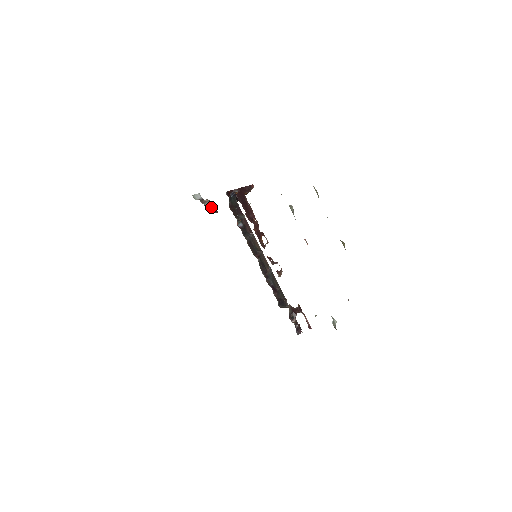
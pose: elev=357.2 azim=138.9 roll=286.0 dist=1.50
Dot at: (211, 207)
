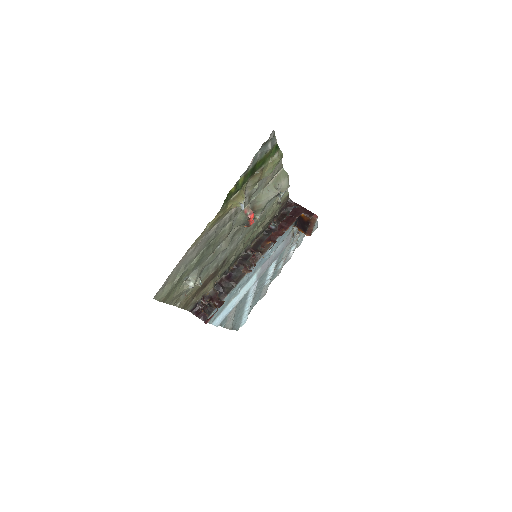
Dot at: occluded
